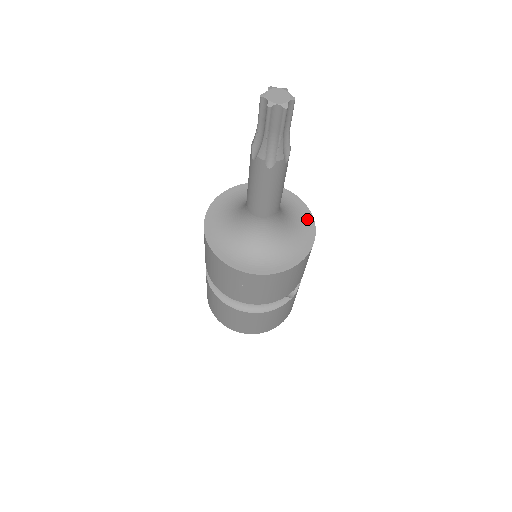
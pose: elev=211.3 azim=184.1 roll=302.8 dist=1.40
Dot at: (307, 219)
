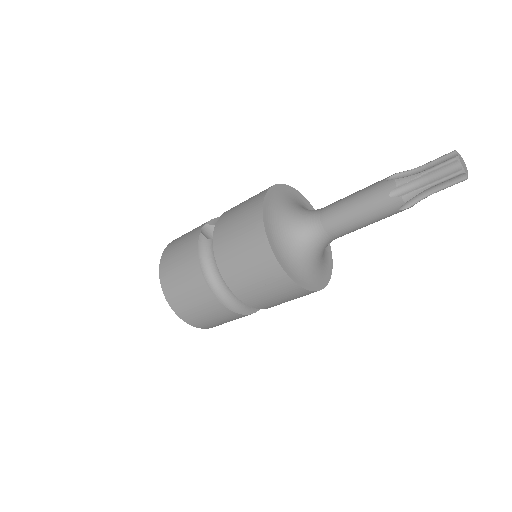
Dot at: occluded
